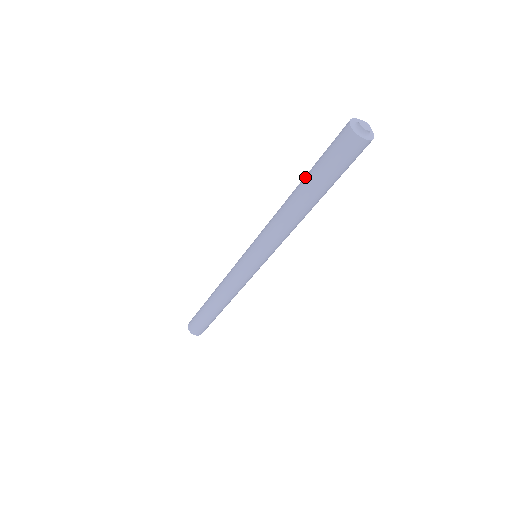
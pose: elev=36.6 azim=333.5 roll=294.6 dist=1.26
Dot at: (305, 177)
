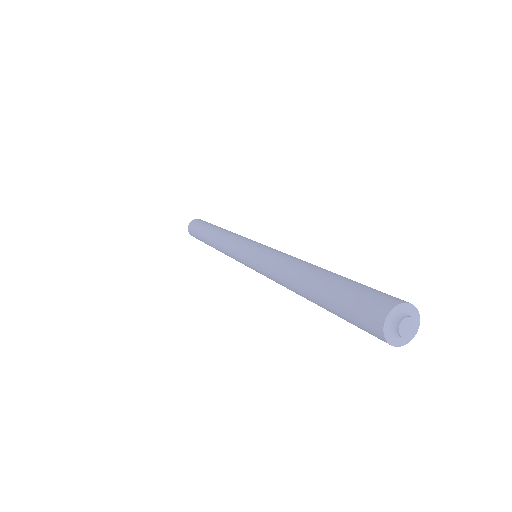
Dot at: occluded
